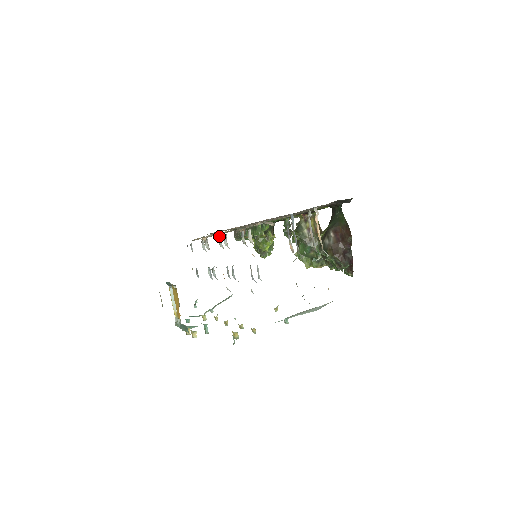
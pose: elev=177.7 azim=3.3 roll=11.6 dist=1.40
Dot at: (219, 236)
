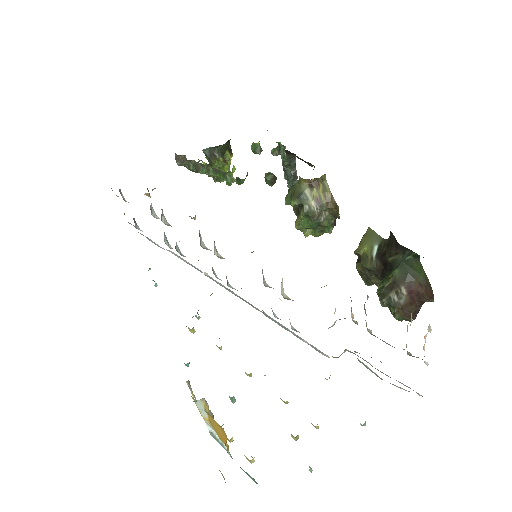
Dot at: (199, 235)
